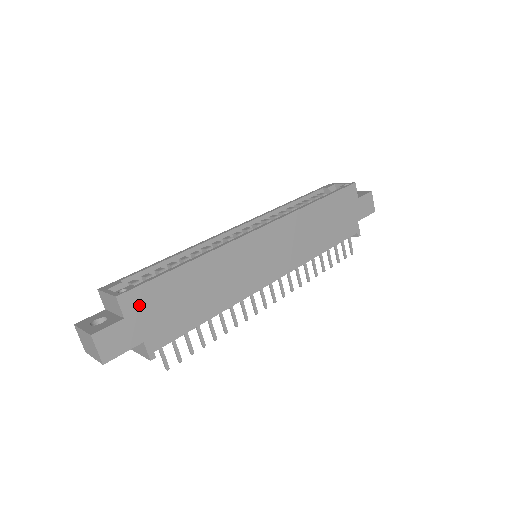
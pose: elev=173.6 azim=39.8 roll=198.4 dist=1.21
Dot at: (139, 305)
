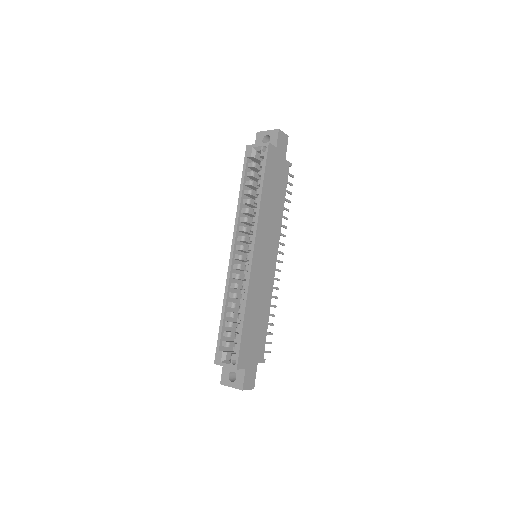
Dot at: (245, 358)
